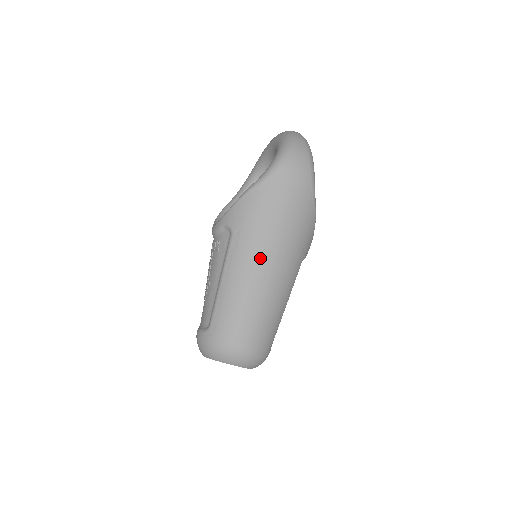
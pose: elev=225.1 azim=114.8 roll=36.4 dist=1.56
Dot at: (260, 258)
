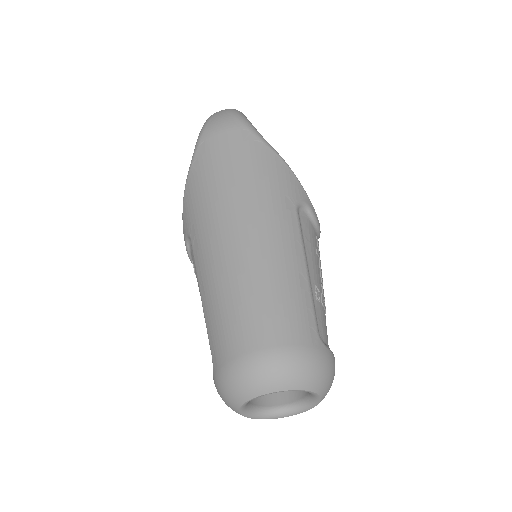
Dot at: (223, 233)
